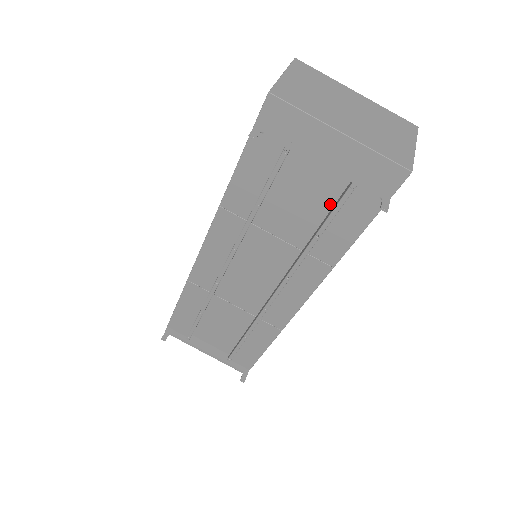
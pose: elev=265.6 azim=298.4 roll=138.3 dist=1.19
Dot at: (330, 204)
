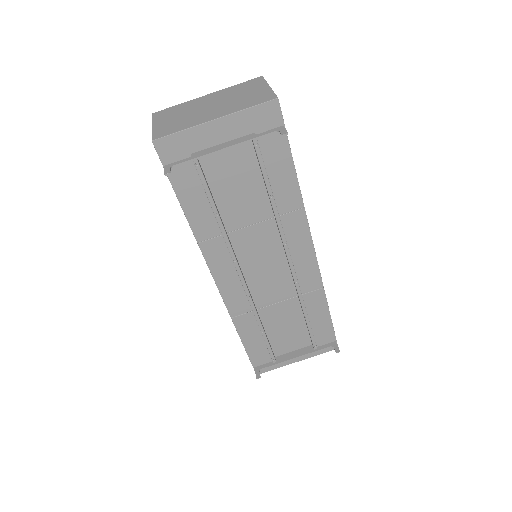
Dot at: (257, 169)
